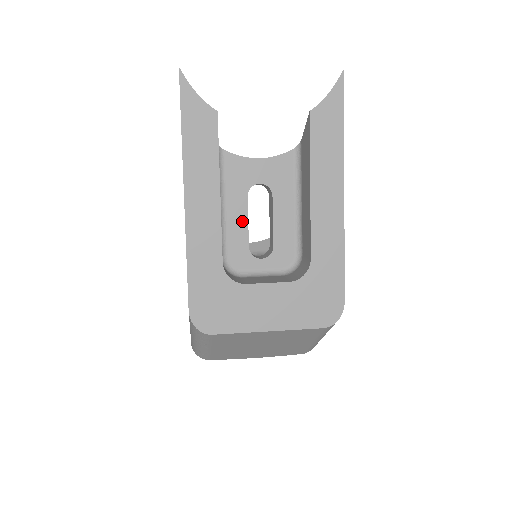
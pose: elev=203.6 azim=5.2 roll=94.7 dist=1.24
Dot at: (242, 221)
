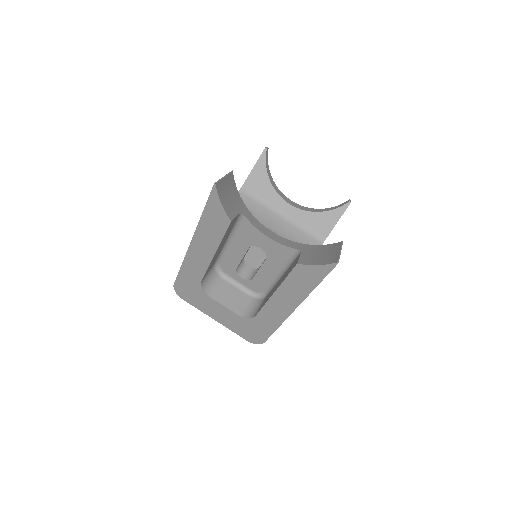
Dot at: (239, 256)
